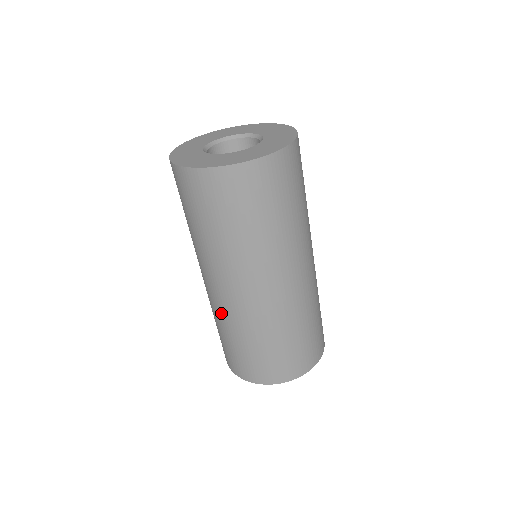
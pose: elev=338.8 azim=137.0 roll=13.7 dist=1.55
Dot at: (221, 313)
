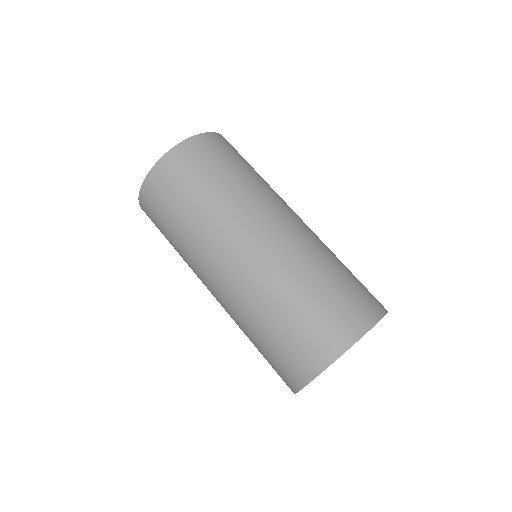
Dot at: (238, 308)
